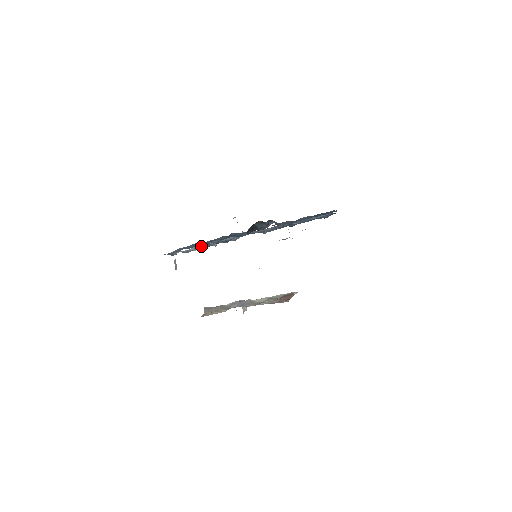
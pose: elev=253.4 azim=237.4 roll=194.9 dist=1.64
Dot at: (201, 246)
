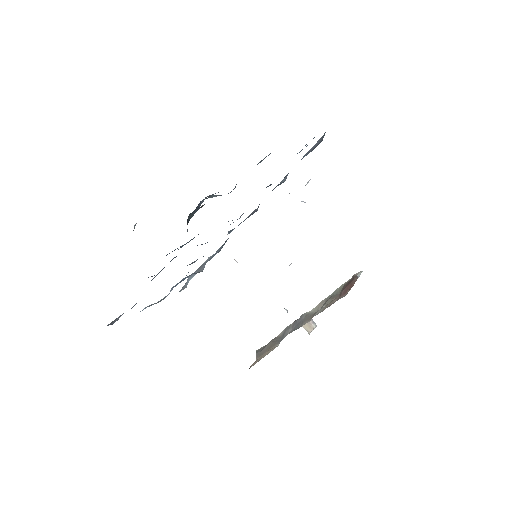
Dot at: occluded
